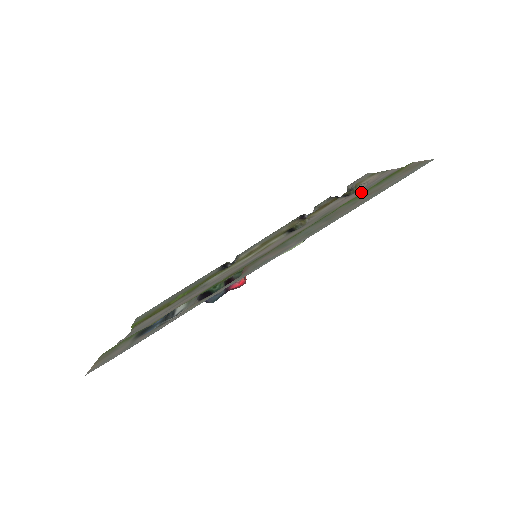
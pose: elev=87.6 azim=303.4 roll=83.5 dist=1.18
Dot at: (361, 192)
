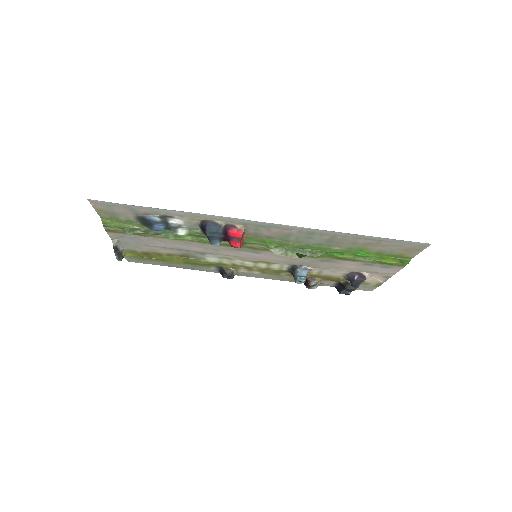
Dot at: (363, 262)
